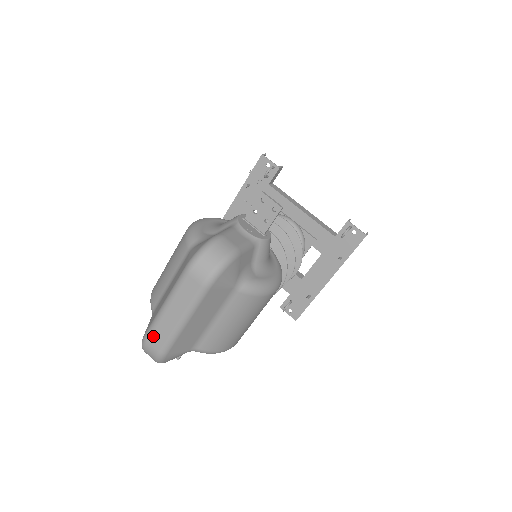
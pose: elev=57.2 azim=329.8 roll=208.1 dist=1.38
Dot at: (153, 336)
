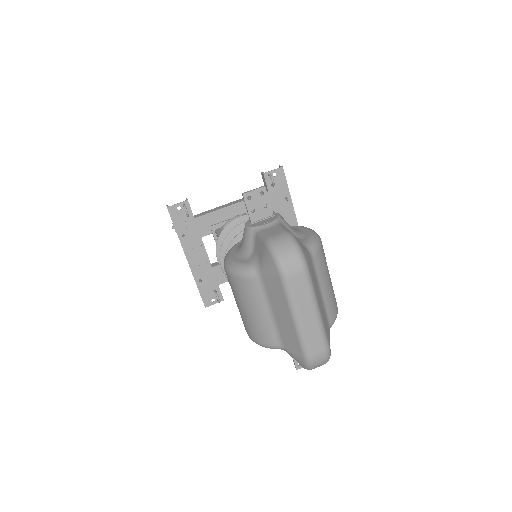
Dot at: (311, 348)
